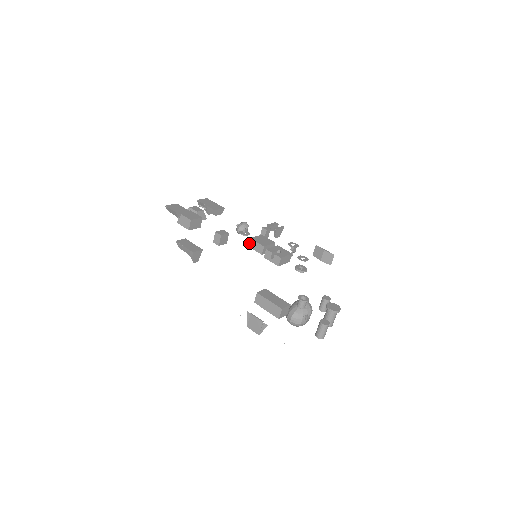
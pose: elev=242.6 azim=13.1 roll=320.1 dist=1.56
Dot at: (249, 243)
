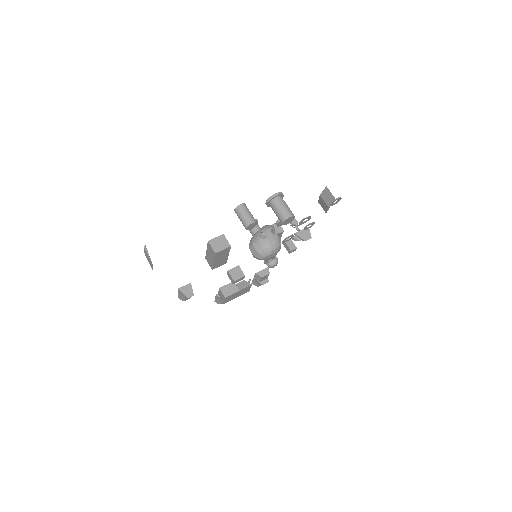
Dot at: occluded
